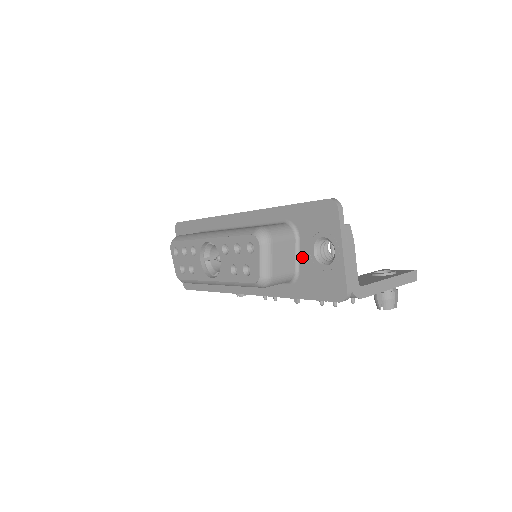
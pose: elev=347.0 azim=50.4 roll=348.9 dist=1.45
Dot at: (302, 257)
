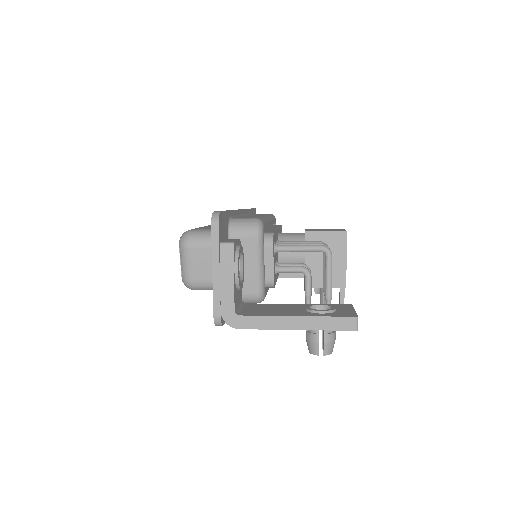
Dot at: occluded
